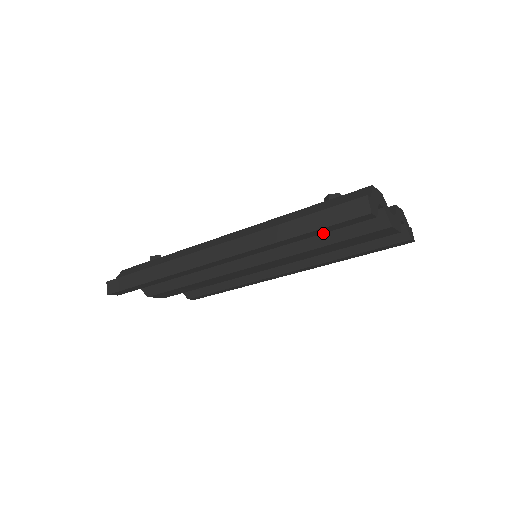
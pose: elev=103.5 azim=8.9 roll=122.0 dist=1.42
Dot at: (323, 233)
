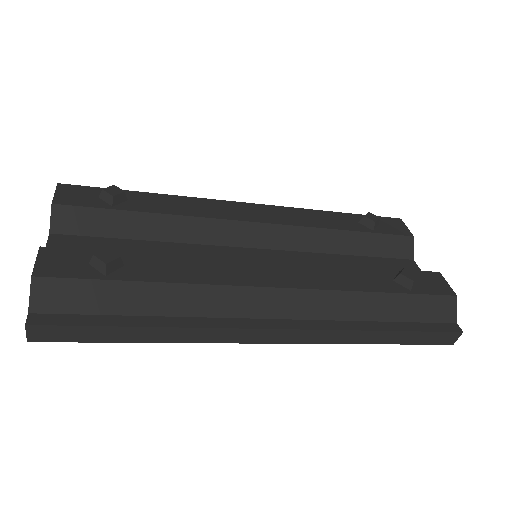
Dot at: occluded
